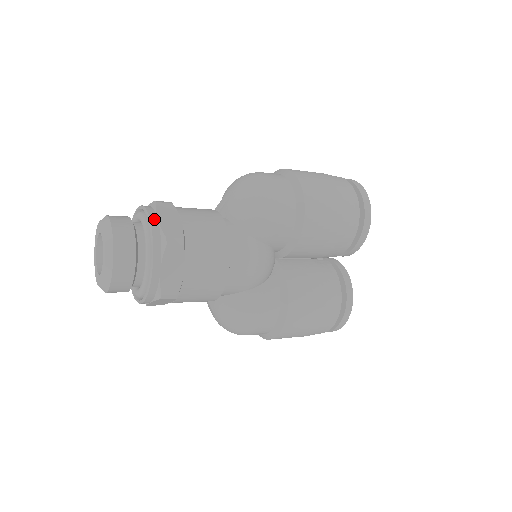
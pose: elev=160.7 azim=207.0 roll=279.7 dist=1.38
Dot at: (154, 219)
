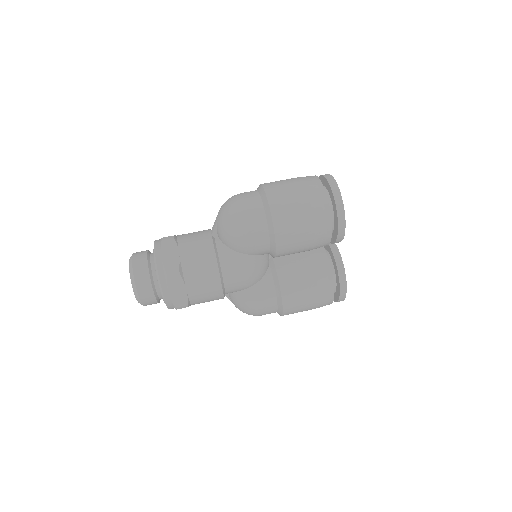
Dot at: (159, 257)
